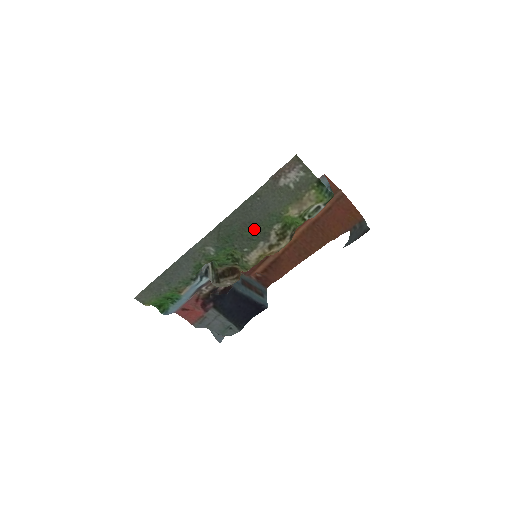
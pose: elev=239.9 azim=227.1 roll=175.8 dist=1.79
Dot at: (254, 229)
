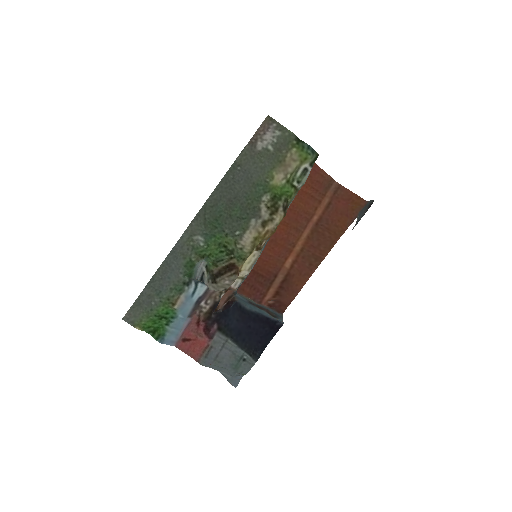
Dot at: (242, 205)
